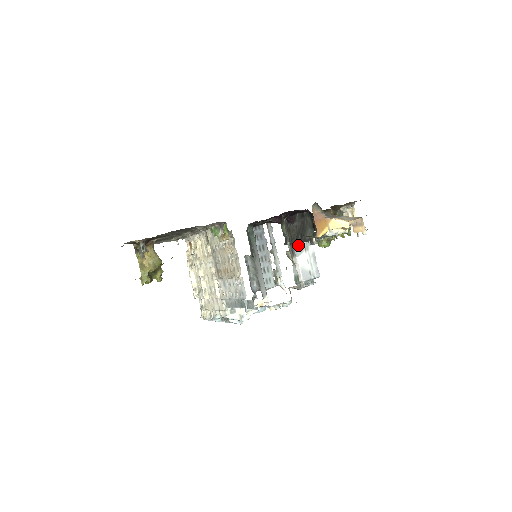
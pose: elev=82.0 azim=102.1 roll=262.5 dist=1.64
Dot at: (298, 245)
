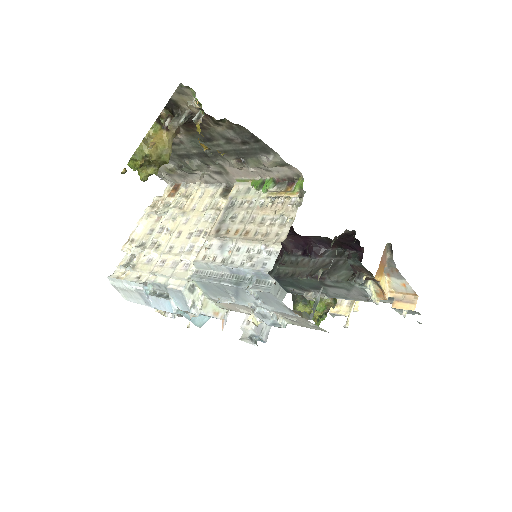
Dot at: (273, 292)
